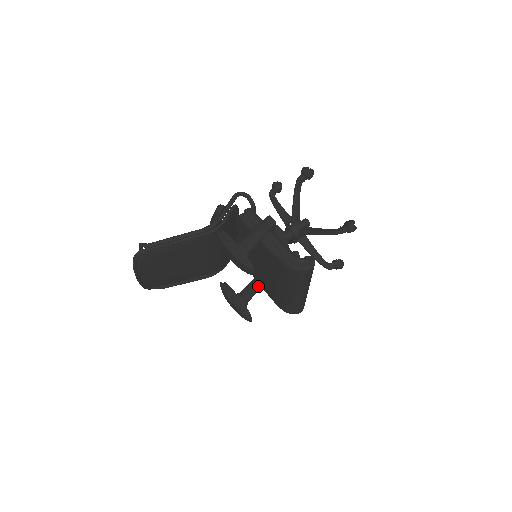
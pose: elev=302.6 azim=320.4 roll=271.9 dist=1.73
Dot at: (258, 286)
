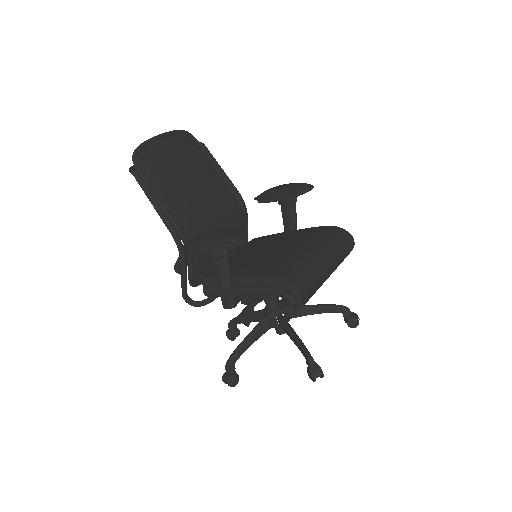
Dot at: (231, 279)
